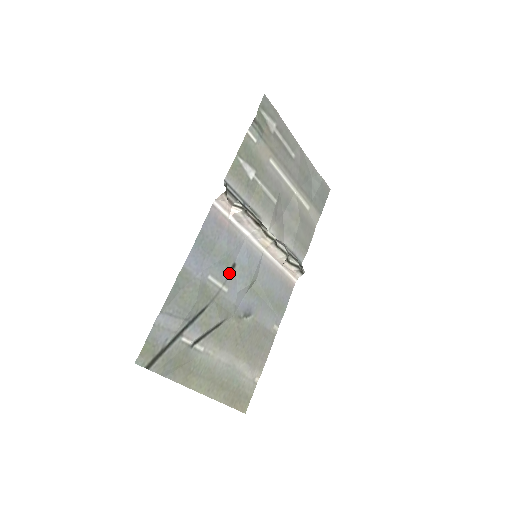
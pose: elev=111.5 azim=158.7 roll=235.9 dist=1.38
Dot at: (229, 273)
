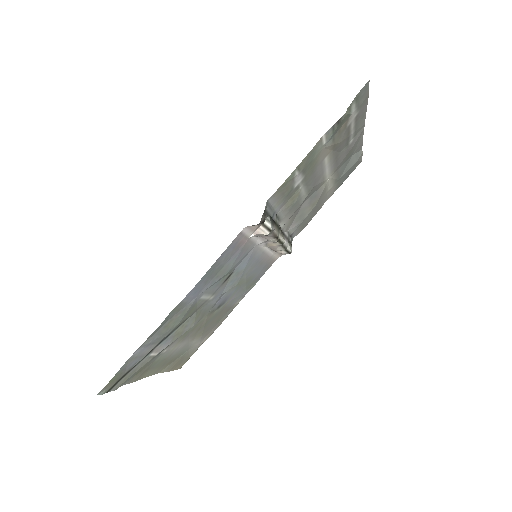
Dot at: (222, 283)
